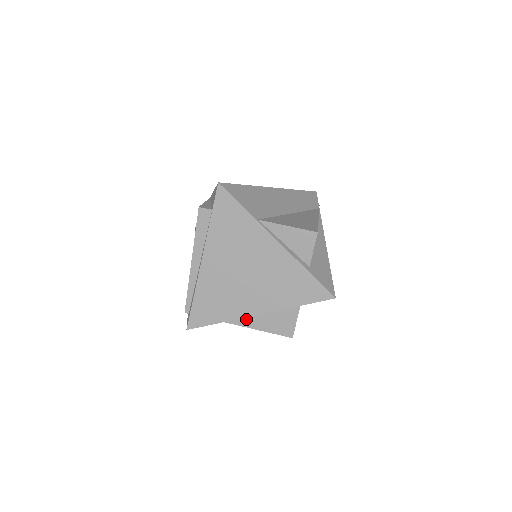
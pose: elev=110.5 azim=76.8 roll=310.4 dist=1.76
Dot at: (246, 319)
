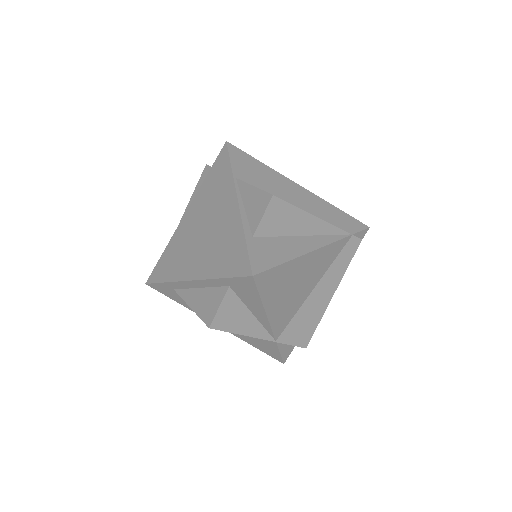
Dot at: (188, 291)
